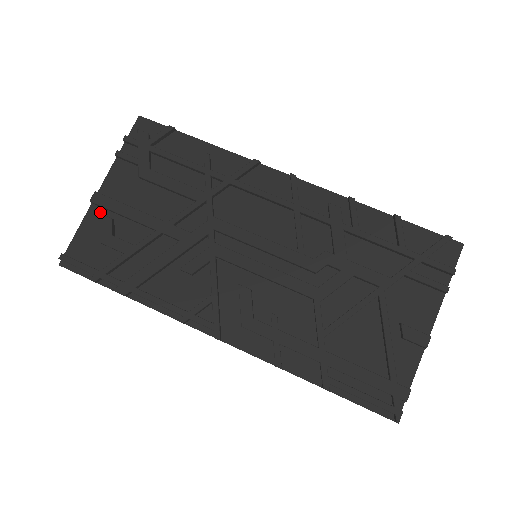
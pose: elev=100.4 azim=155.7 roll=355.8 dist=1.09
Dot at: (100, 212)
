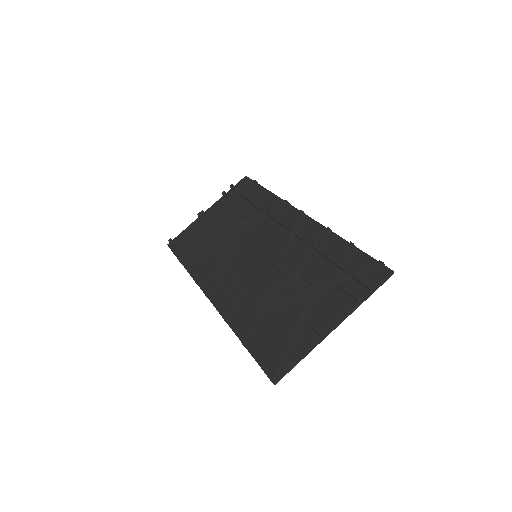
Dot at: (199, 222)
